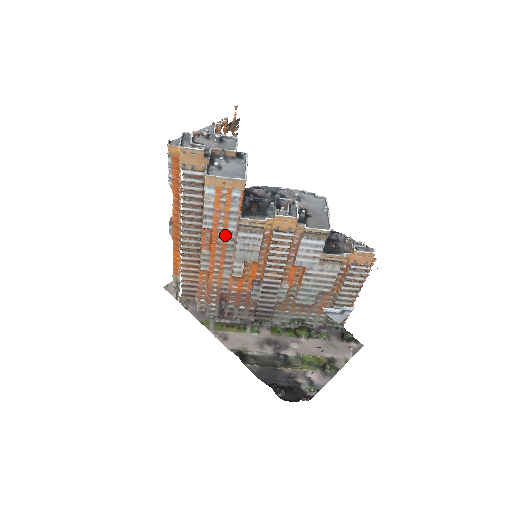
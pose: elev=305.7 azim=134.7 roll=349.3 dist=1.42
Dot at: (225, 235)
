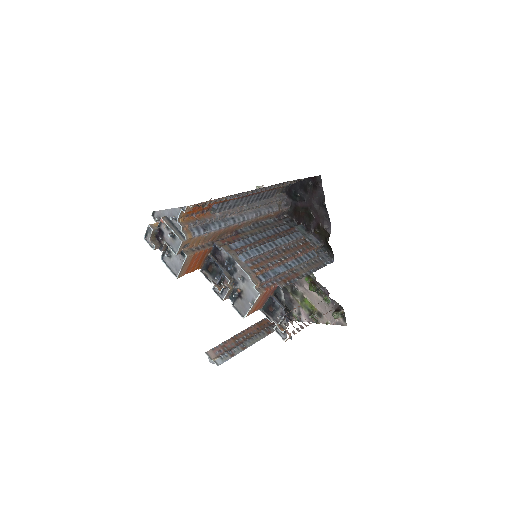
Dot at: occluded
